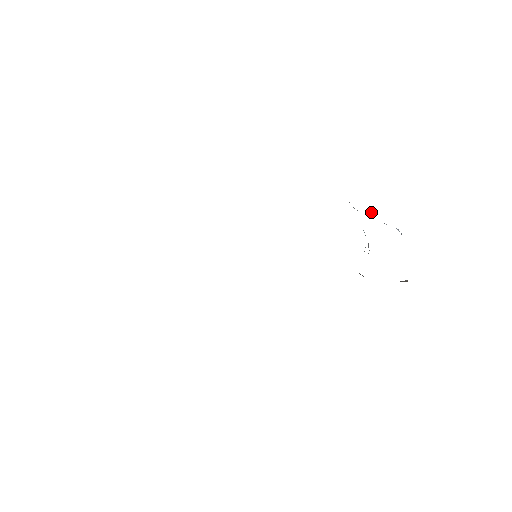
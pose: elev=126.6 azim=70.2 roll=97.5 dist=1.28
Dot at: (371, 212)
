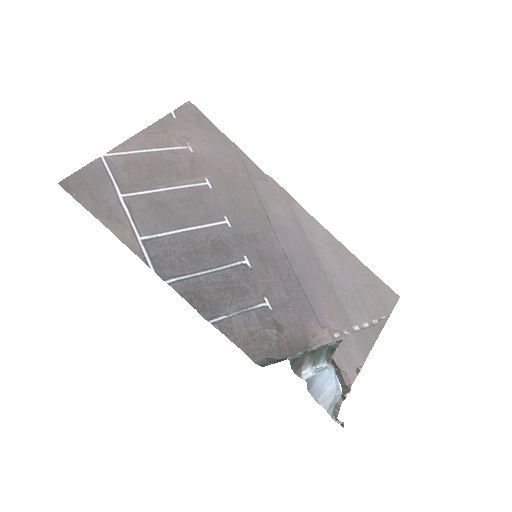
Dot at: (308, 386)
